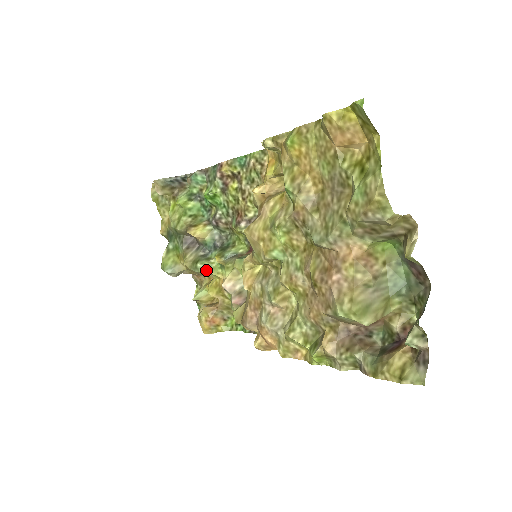
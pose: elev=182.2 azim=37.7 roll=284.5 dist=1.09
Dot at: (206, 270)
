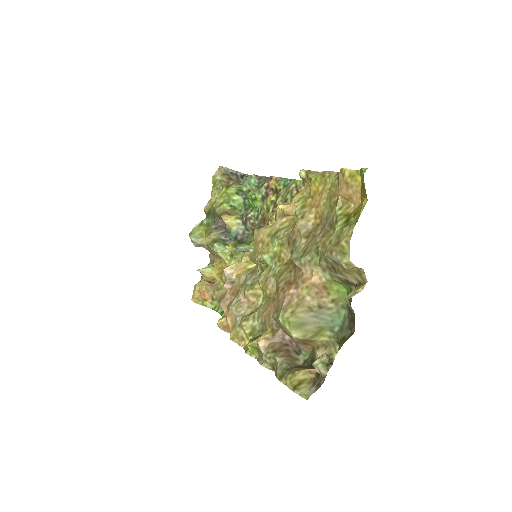
Dot at: (219, 251)
